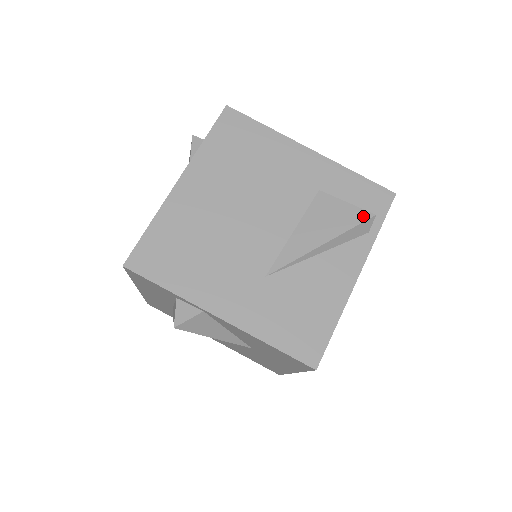
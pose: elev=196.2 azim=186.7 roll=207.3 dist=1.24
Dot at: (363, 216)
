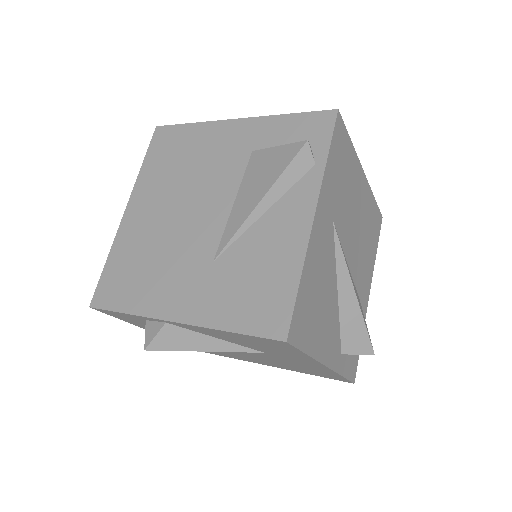
Dot at: (295, 149)
